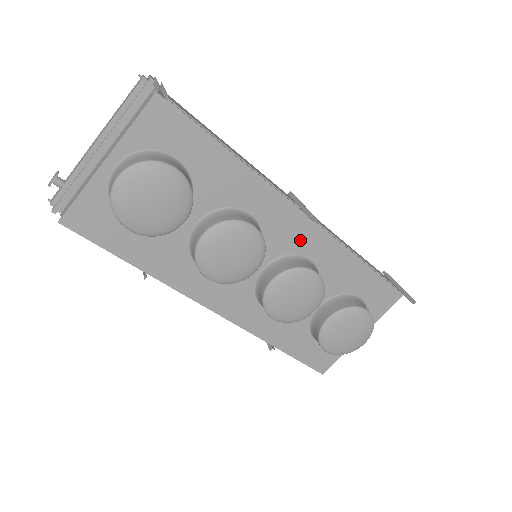
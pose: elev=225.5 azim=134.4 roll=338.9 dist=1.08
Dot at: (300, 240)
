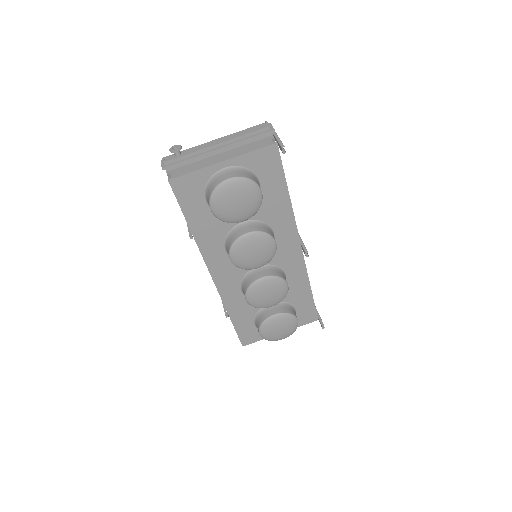
Dot at: (288, 261)
